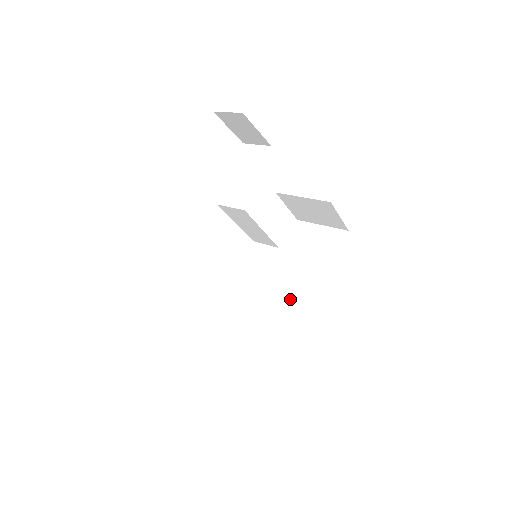
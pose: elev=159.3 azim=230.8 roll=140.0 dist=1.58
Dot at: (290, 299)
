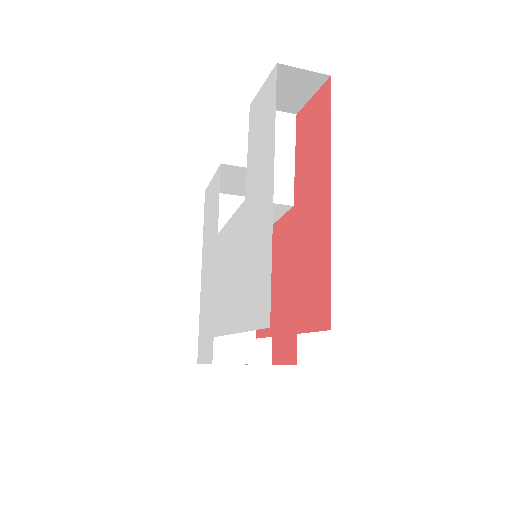
Dot at: occluded
